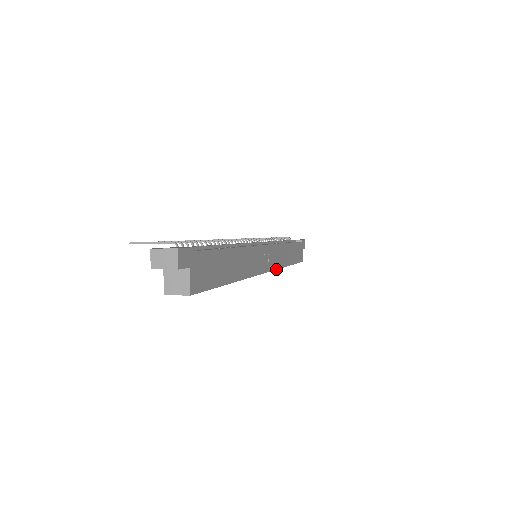
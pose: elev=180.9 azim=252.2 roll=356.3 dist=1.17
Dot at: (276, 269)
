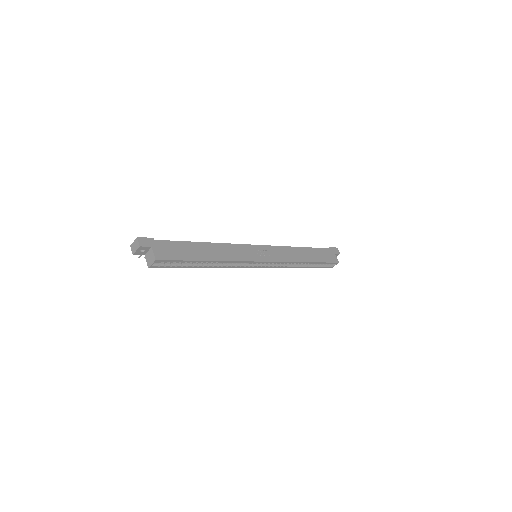
Dot at: (281, 262)
